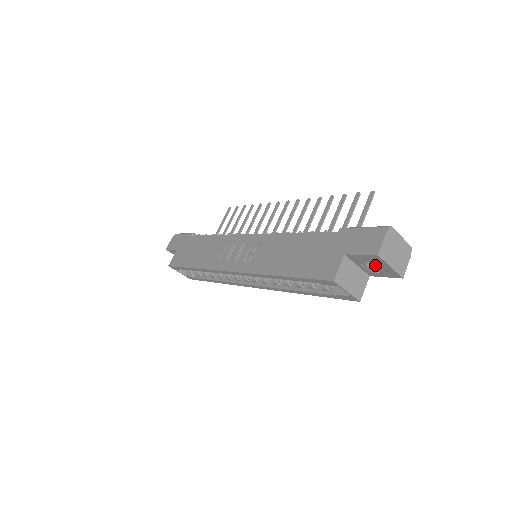
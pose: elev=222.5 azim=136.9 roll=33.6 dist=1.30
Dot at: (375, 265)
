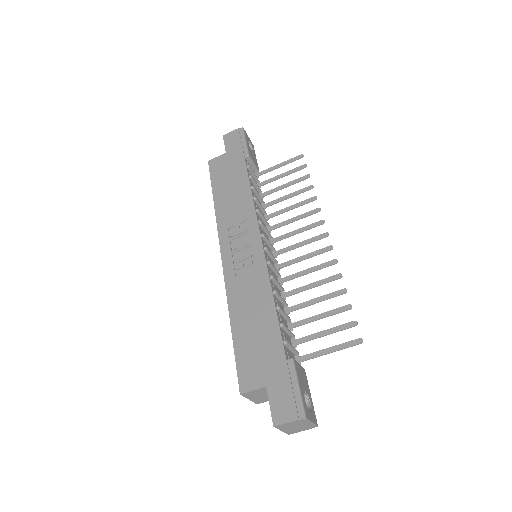
Dot at: occluded
